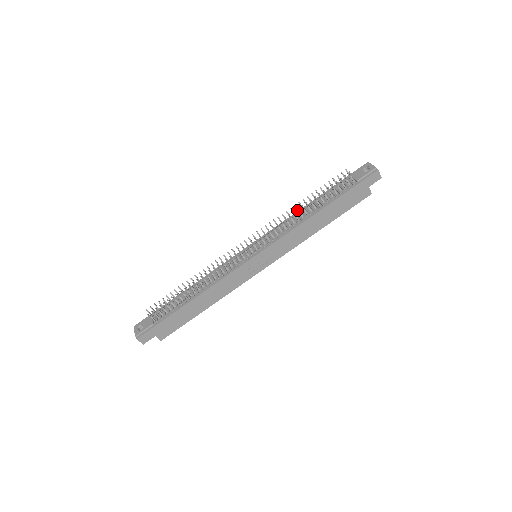
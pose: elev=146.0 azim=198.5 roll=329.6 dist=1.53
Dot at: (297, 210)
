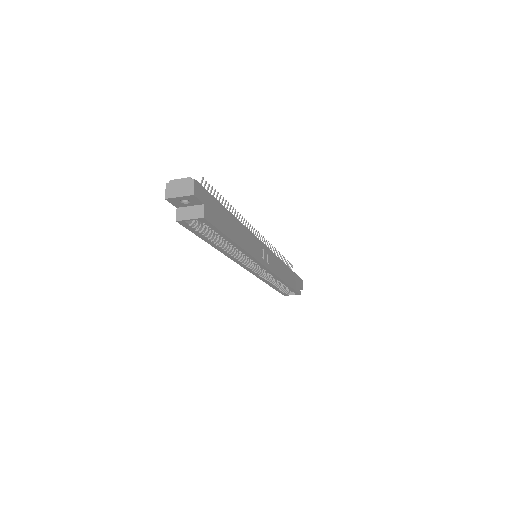
Dot at: occluded
